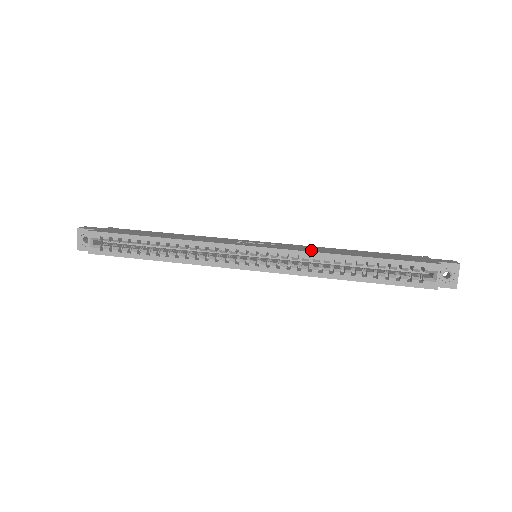
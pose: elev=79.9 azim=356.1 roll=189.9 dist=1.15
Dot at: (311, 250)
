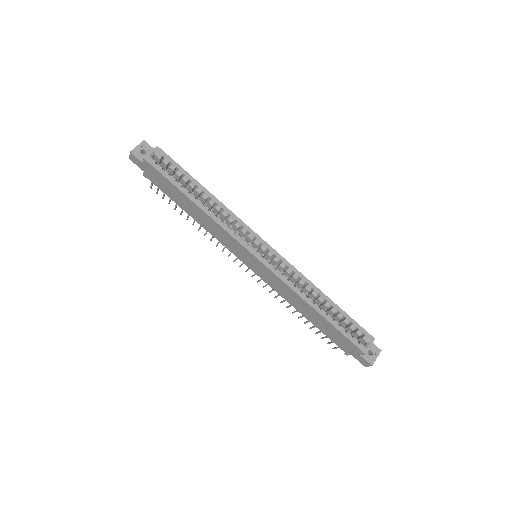
Dot at: occluded
